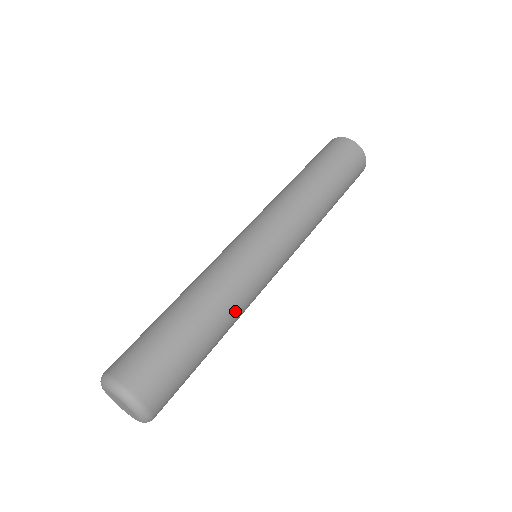
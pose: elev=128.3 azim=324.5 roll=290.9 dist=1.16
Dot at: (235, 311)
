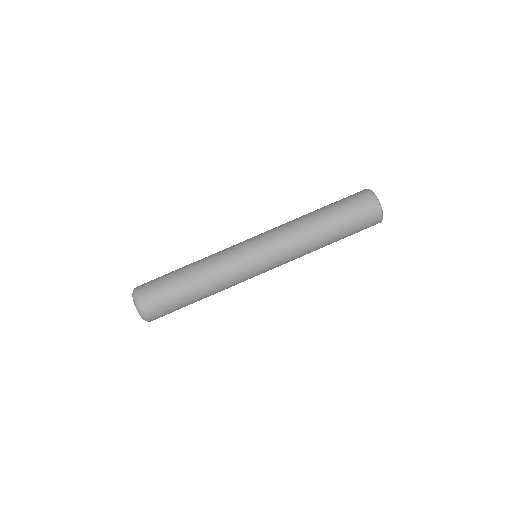
Dot at: (219, 289)
